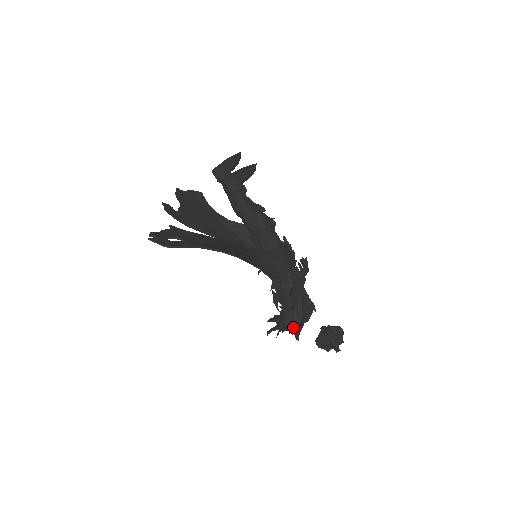
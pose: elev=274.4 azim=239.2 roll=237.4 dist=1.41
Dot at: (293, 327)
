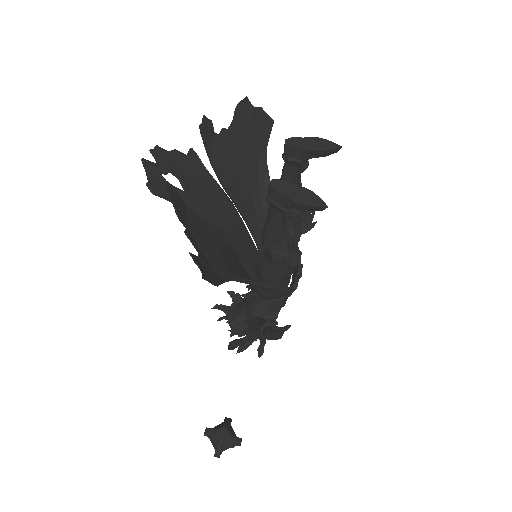
Dot at: occluded
